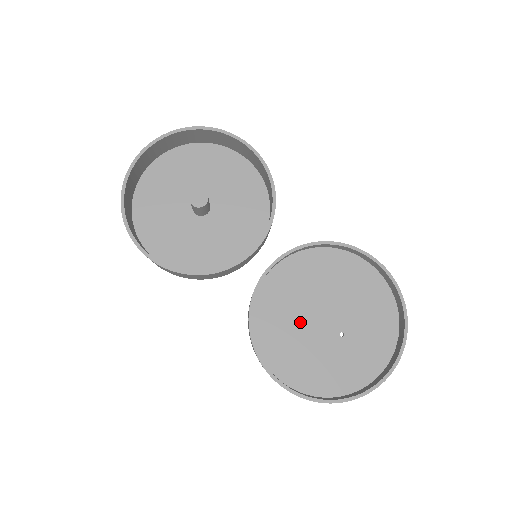
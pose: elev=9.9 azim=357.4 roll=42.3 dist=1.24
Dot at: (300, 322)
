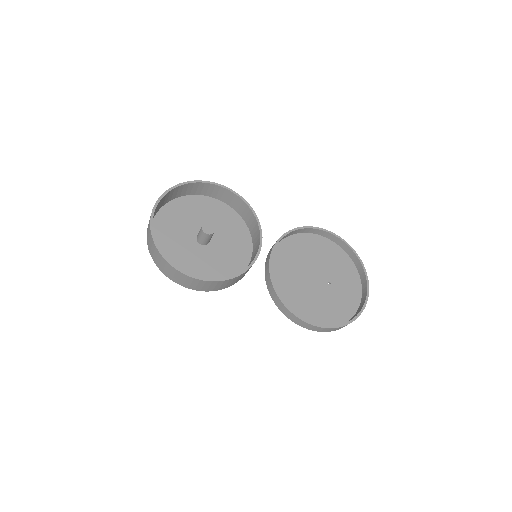
Dot at: (303, 286)
